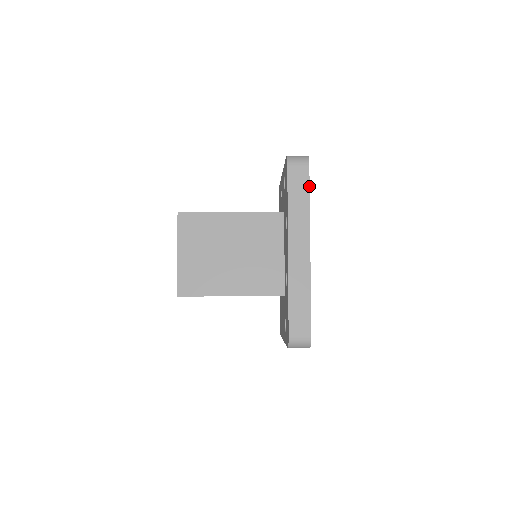
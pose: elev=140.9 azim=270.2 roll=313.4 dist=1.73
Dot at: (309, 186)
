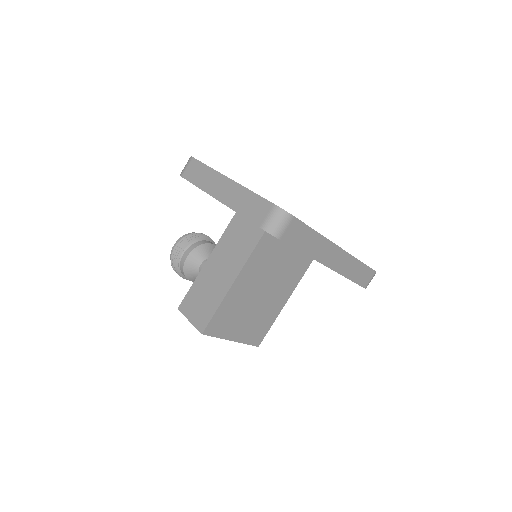
Dot at: (307, 226)
